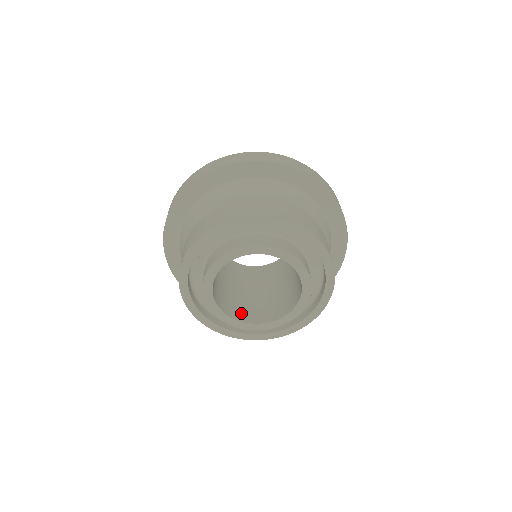
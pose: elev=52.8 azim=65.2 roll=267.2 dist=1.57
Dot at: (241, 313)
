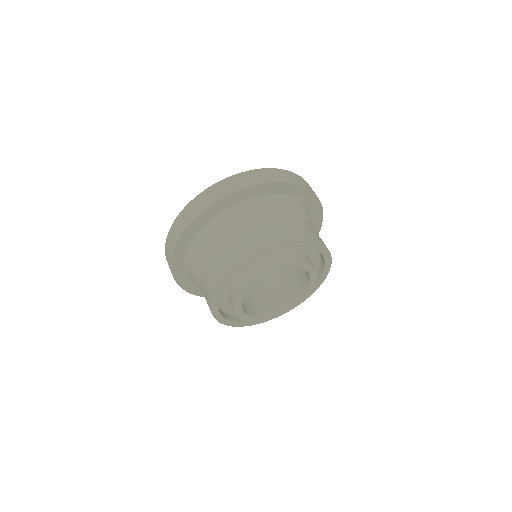
Dot at: (282, 299)
